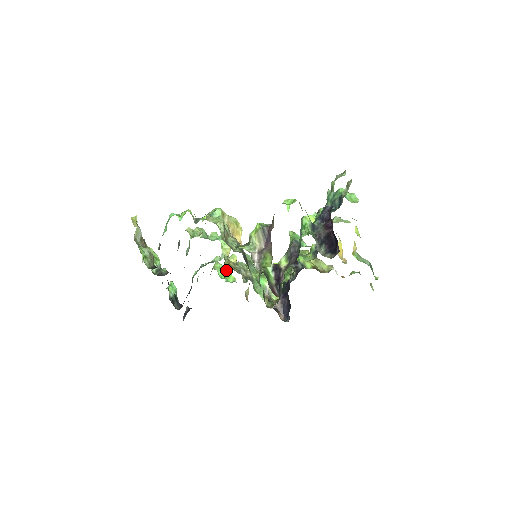
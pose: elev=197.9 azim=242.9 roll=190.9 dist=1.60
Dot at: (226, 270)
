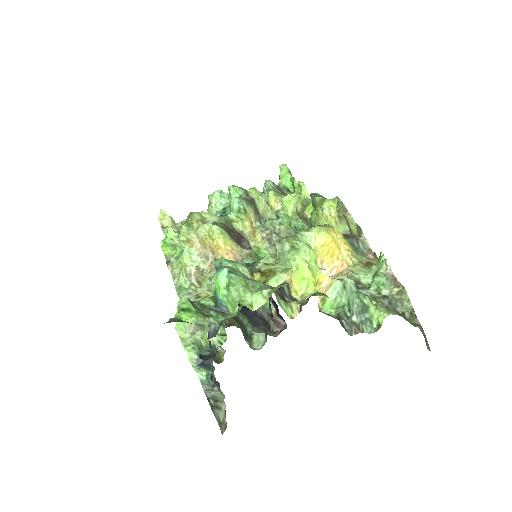
Dot at: (292, 177)
